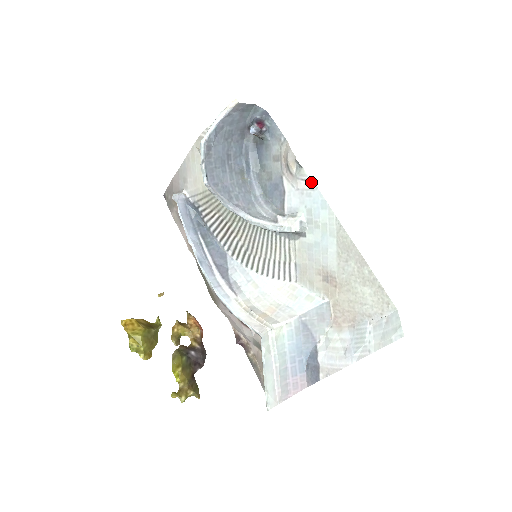
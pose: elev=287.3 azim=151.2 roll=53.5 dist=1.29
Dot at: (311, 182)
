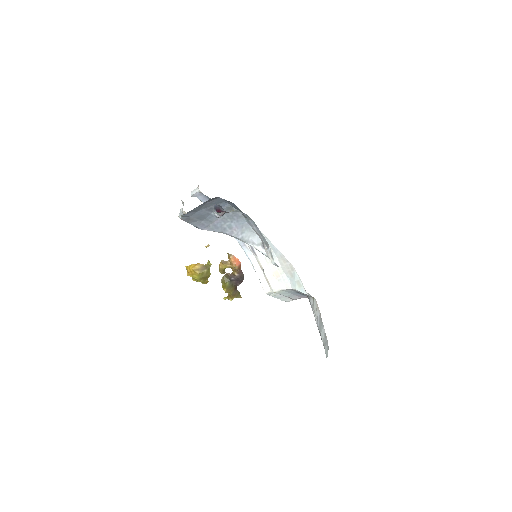
Dot at: occluded
